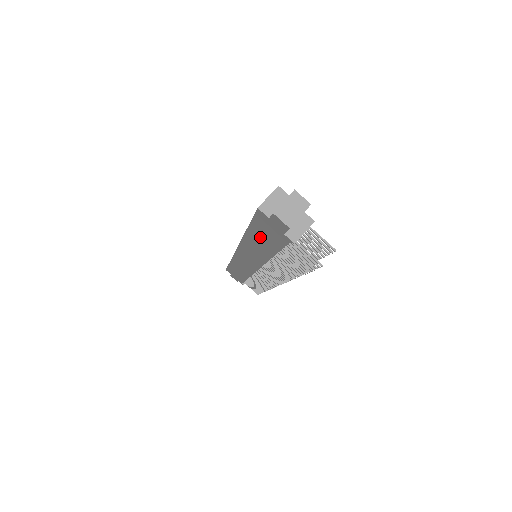
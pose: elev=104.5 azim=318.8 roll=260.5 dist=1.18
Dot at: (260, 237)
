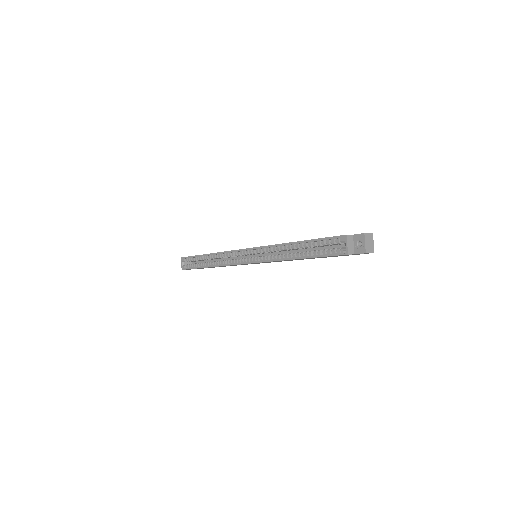
Dot at: occluded
